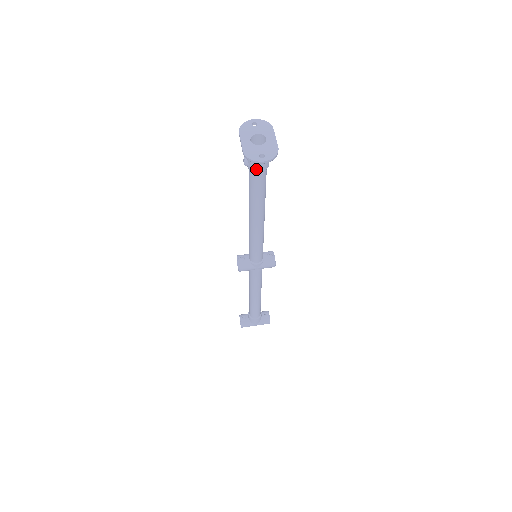
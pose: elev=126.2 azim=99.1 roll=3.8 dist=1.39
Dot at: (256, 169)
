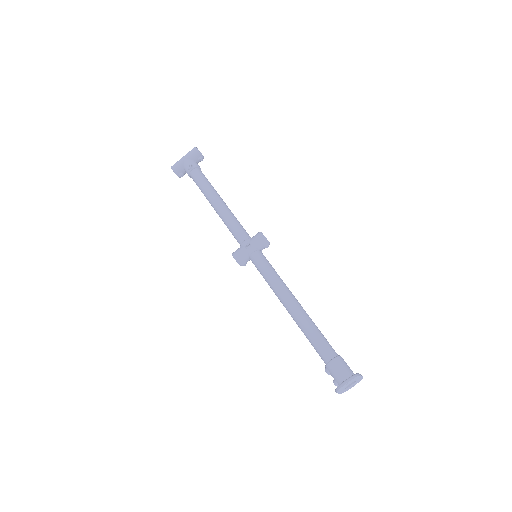
Dot at: occluded
